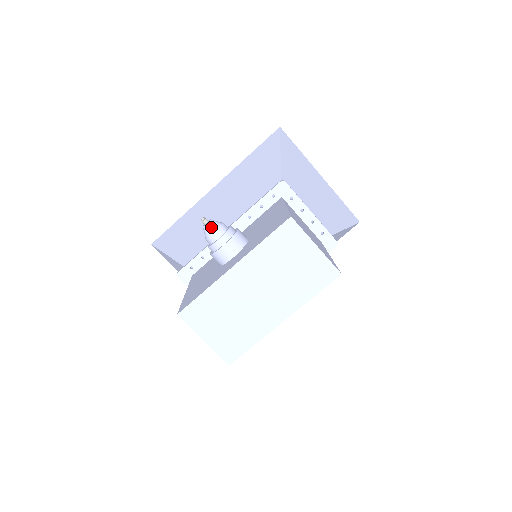
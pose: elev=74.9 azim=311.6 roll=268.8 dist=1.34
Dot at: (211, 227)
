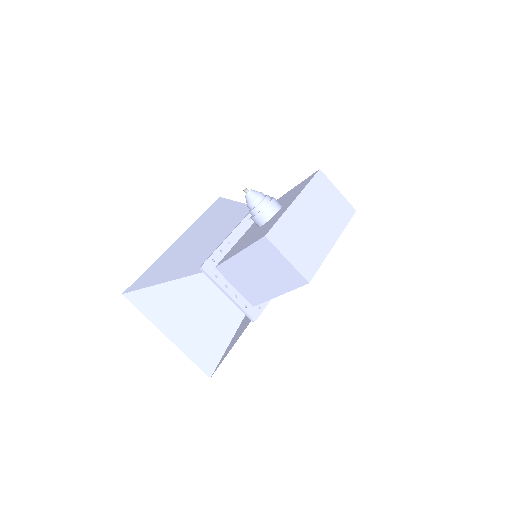
Dot at: (255, 192)
